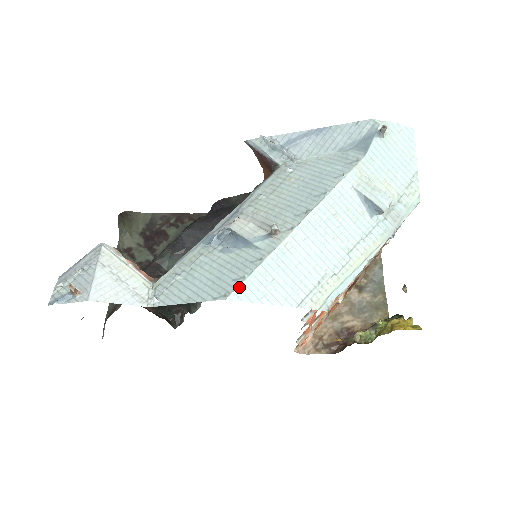
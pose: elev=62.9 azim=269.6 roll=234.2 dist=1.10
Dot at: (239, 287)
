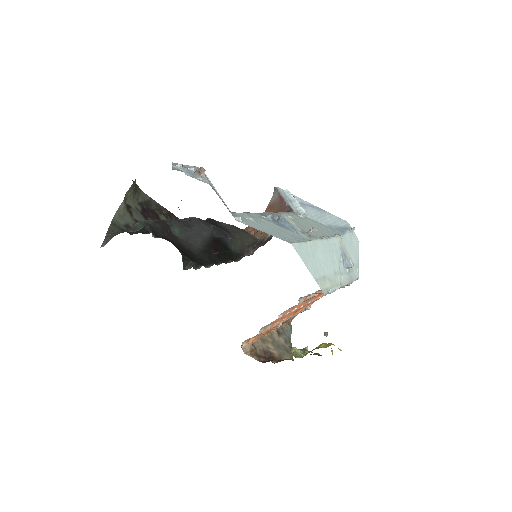
Dot at: (297, 243)
